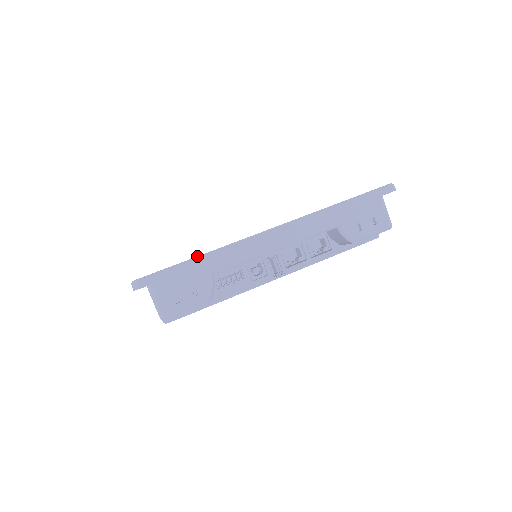
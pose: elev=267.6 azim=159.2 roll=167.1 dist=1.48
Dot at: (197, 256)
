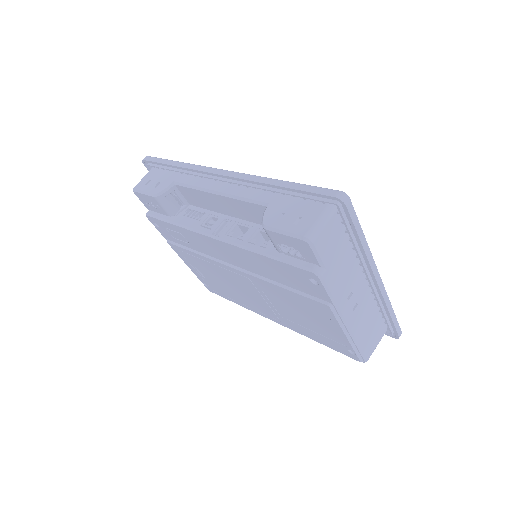
Dot at: occluded
